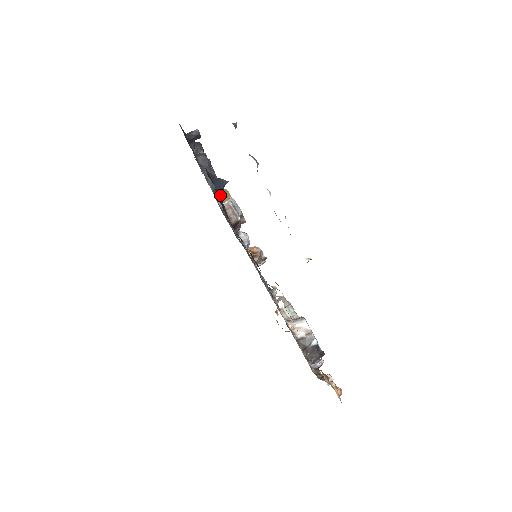
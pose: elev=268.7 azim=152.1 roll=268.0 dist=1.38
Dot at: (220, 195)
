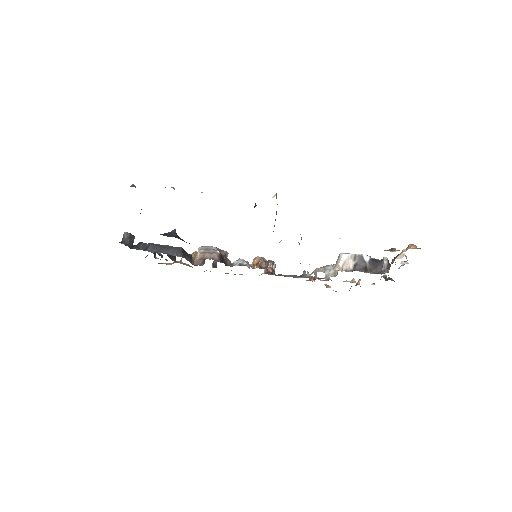
Dot at: (178, 238)
